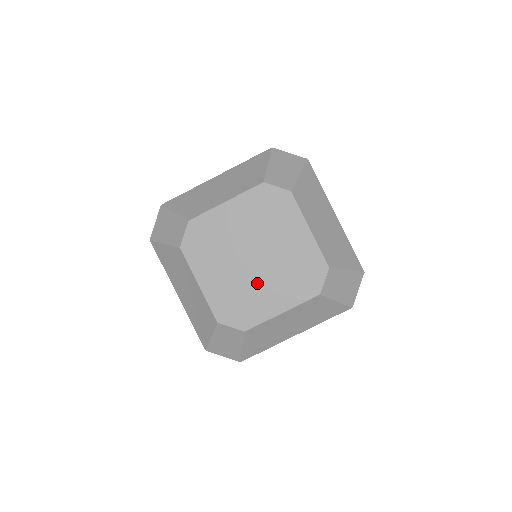
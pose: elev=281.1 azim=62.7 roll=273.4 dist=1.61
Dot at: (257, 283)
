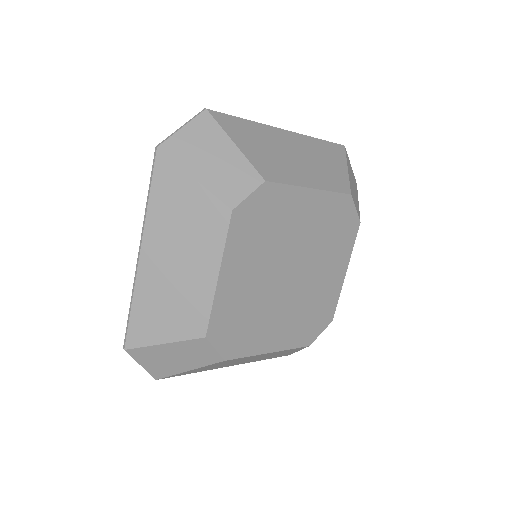
Dot at: (311, 285)
